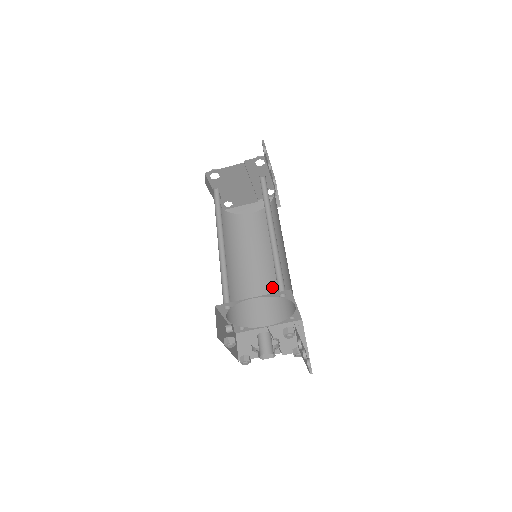
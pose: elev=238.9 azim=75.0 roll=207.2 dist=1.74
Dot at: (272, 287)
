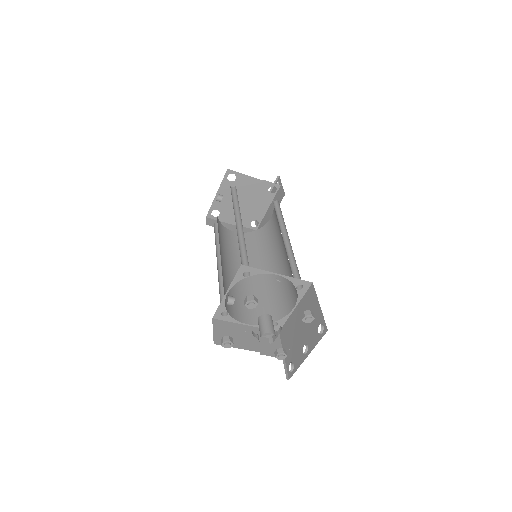
Dot at: (253, 294)
